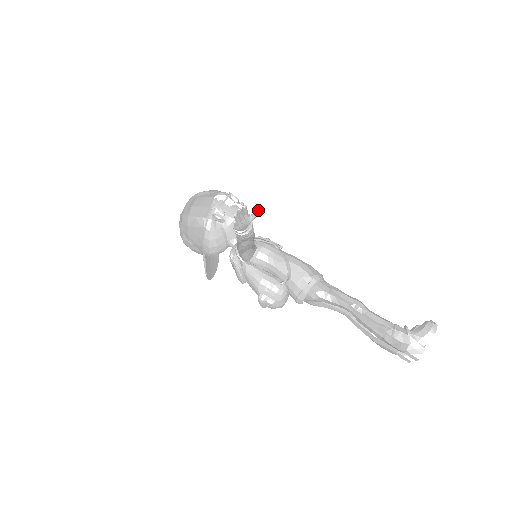
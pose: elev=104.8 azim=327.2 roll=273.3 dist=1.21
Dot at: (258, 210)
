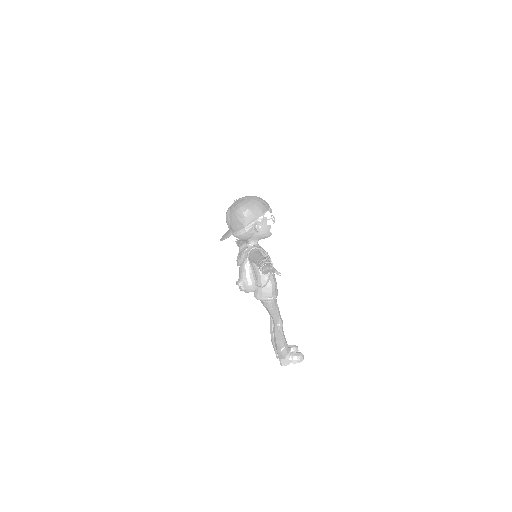
Dot at: (280, 274)
